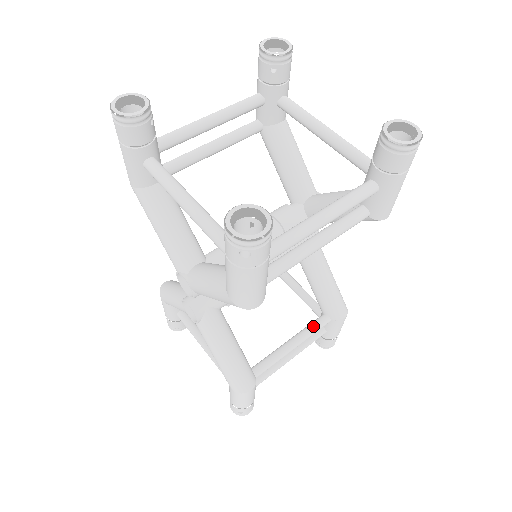
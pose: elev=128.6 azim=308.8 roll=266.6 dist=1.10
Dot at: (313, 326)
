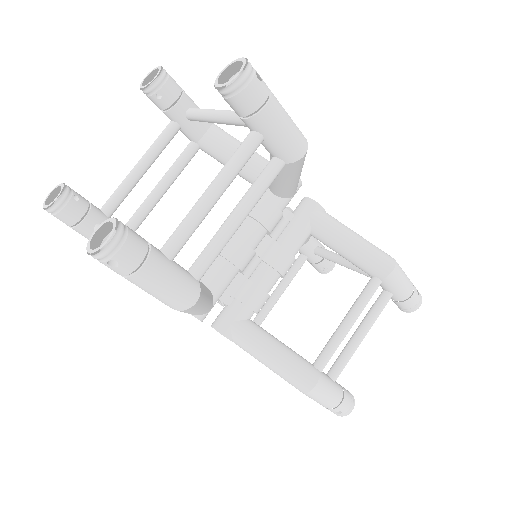
Dot at: (362, 295)
